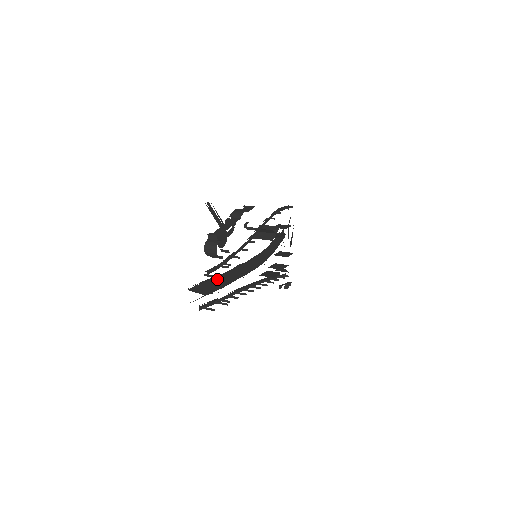
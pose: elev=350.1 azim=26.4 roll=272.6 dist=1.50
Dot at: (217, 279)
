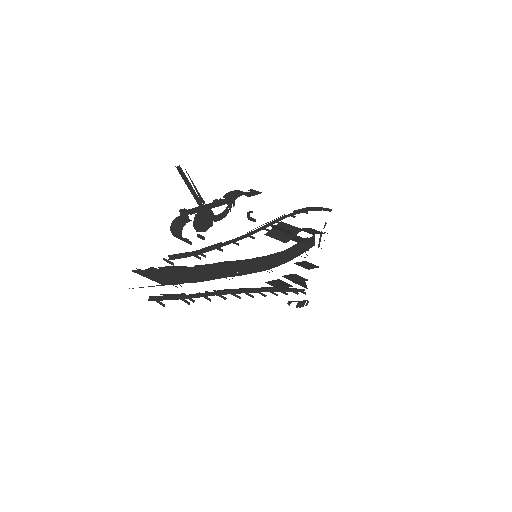
Dot at: (188, 269)
